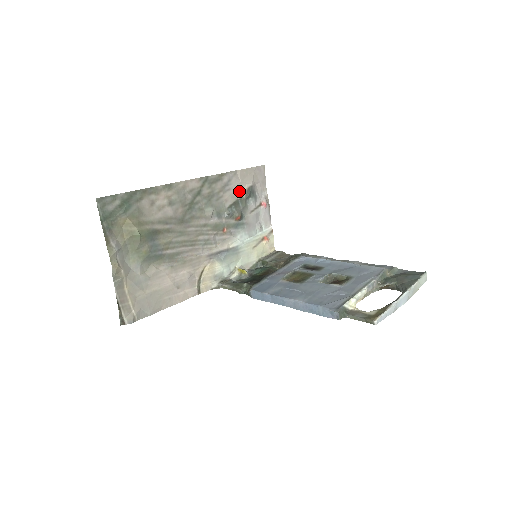
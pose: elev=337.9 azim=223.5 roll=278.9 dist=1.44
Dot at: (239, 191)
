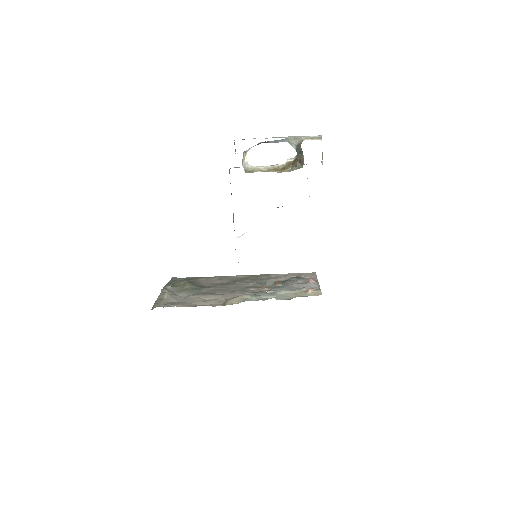
Dot at: (285, 279)
